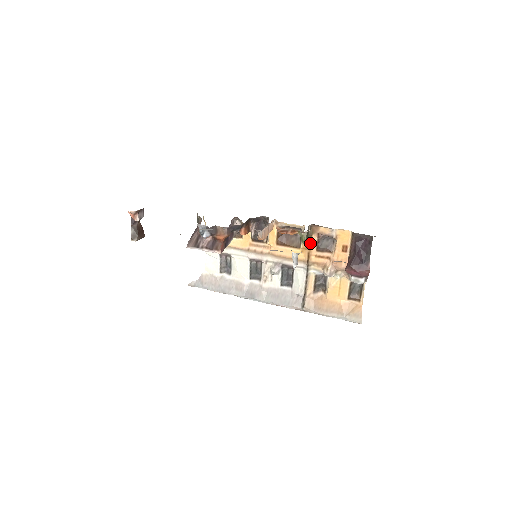
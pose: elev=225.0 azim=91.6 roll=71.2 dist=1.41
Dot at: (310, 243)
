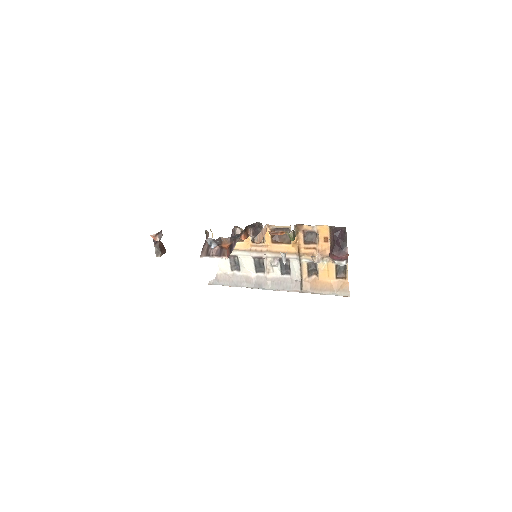
Dot at: (298, 239)
